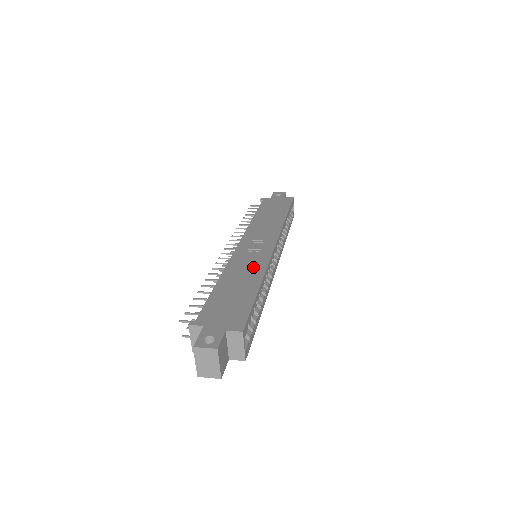
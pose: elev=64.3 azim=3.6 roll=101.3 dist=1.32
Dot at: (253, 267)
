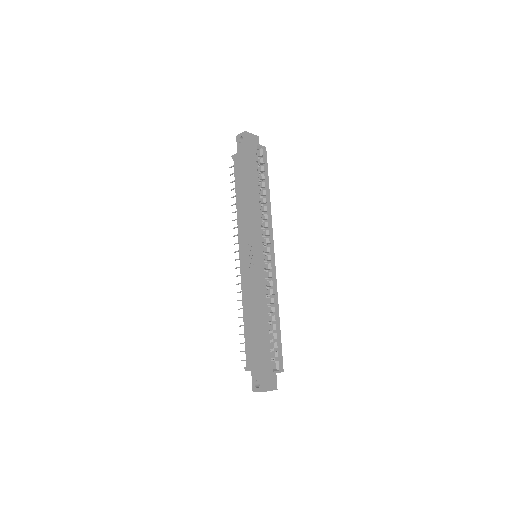
Dot at: (255, 293)
